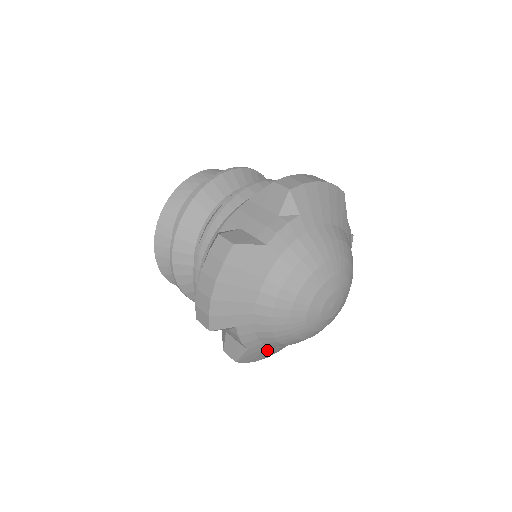
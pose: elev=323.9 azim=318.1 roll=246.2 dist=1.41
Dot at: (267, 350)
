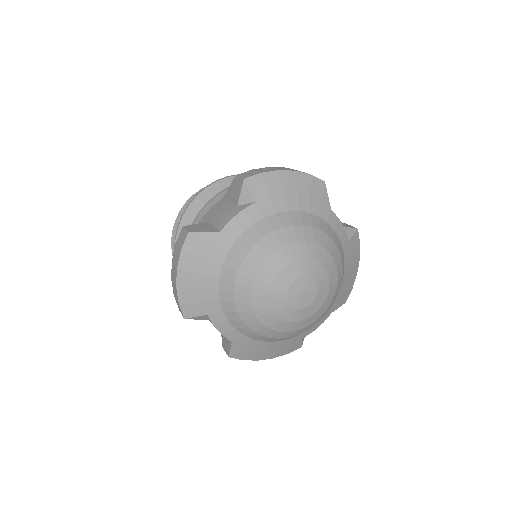
Dot at: (257, 345)
